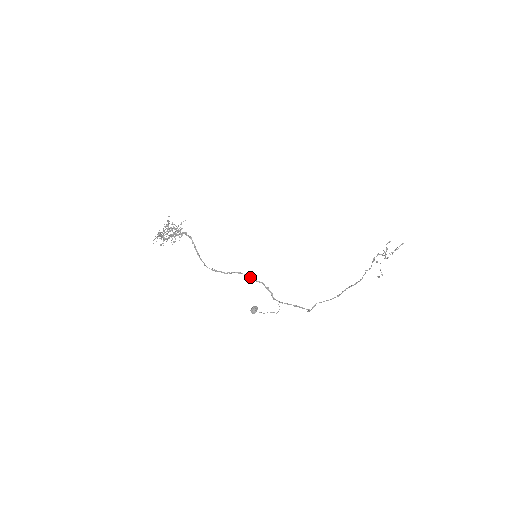
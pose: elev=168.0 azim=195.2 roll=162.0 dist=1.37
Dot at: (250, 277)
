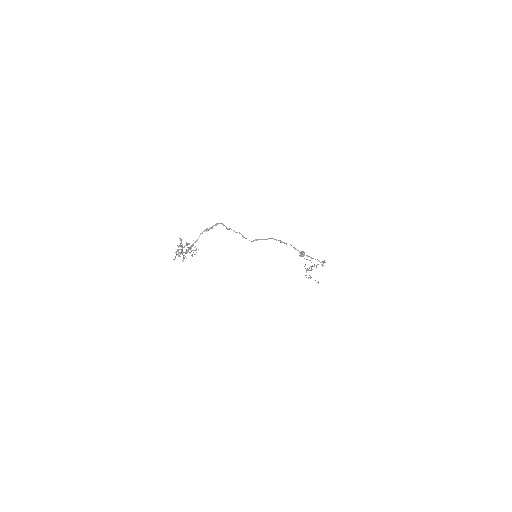
Dot at: (281, 241)
